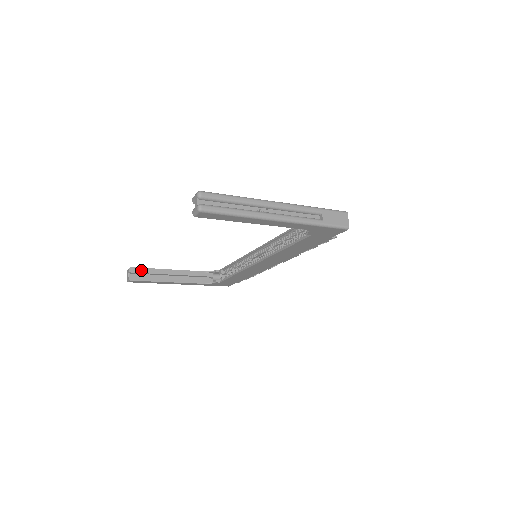
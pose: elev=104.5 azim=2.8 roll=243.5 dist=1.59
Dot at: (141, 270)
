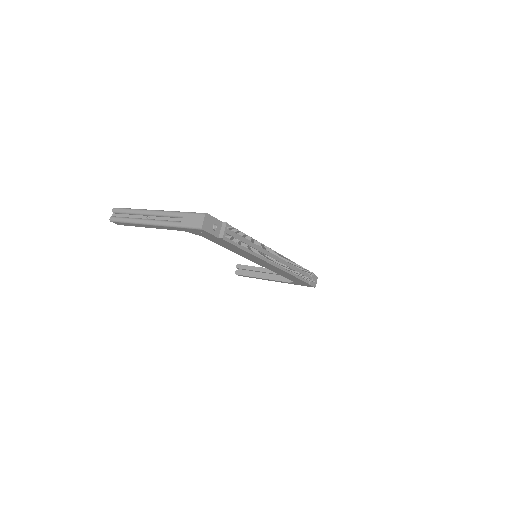
Dot at: (244, 267)
